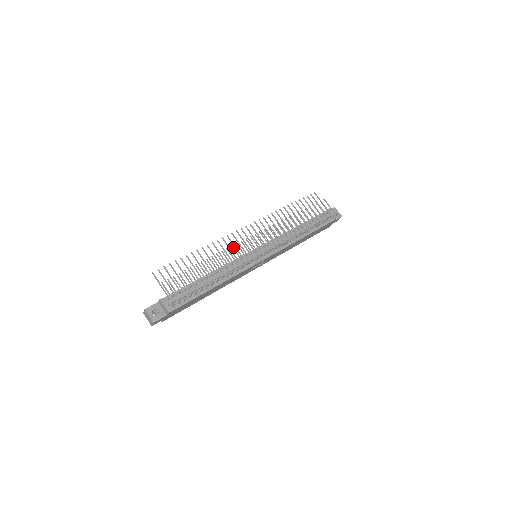
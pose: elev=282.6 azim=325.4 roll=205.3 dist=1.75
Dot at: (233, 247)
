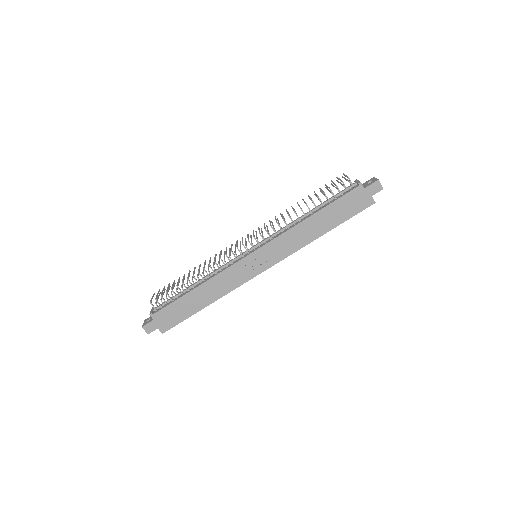
Dot at: (221, 251)
